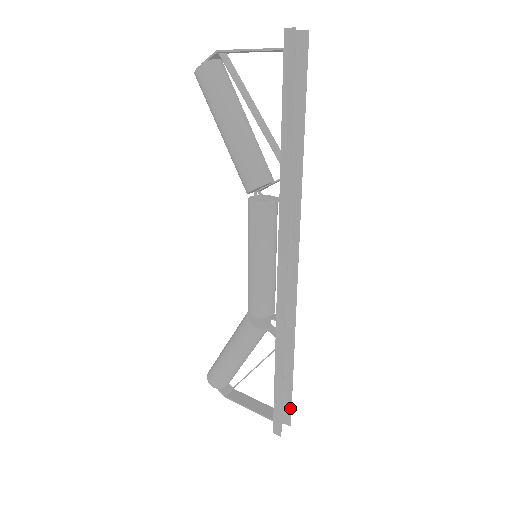
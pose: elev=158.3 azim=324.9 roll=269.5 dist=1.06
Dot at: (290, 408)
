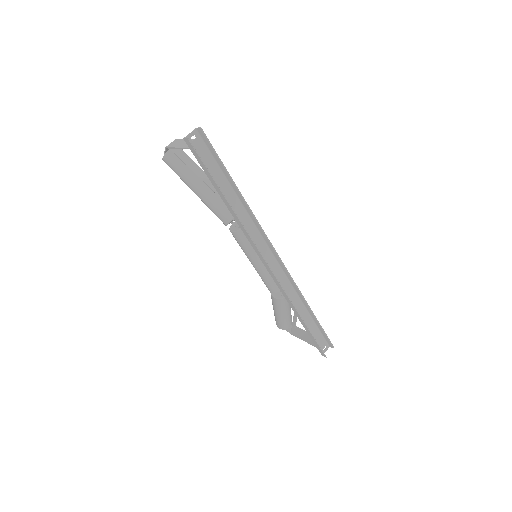
Dot at: (327, 338)
